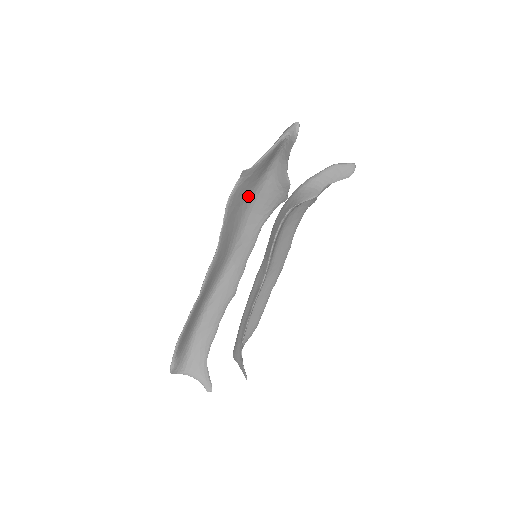
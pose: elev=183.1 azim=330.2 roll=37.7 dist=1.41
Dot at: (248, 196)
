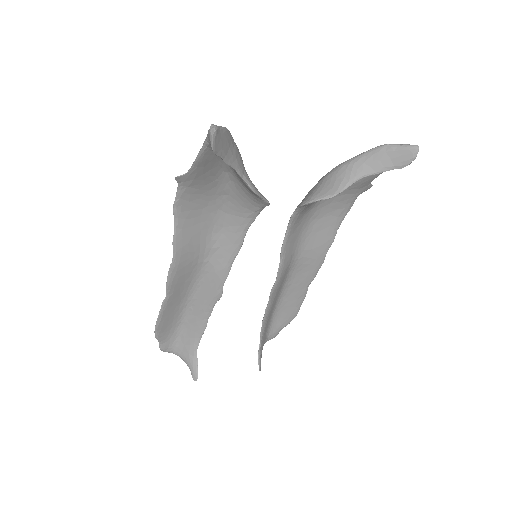
Dot at: (213, 197)
